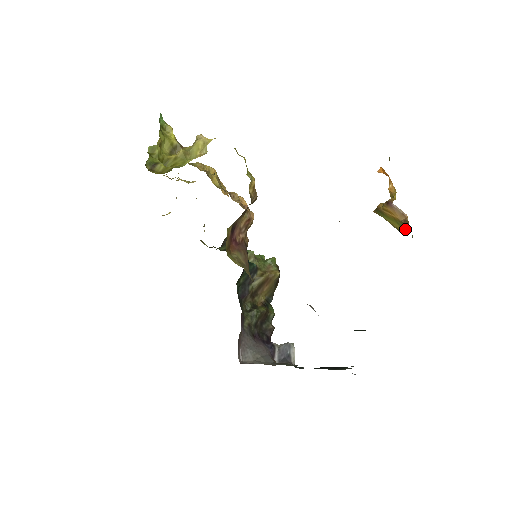
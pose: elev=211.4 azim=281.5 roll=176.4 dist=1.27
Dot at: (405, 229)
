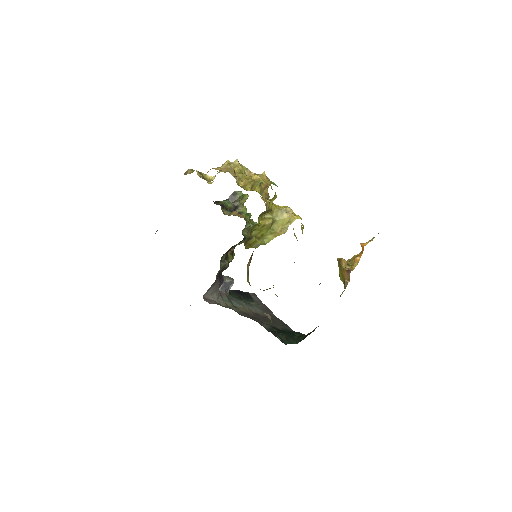
Dot at: (343, 282)
